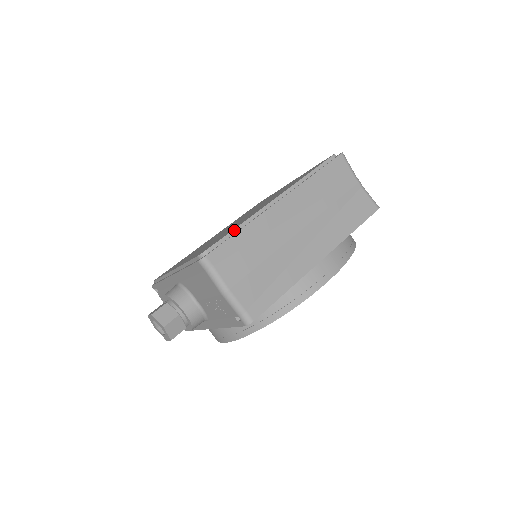
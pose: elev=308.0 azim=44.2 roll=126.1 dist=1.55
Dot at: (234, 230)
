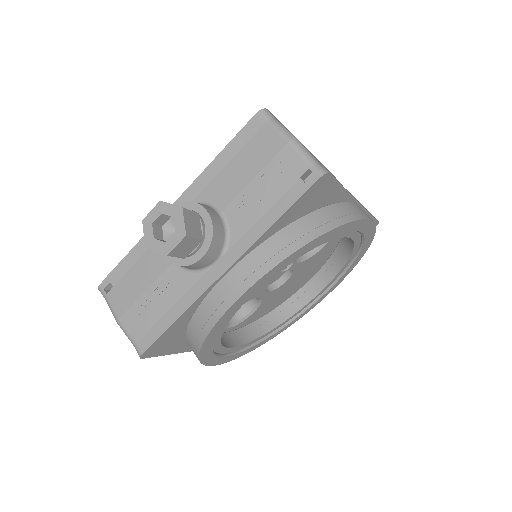
Dot at: occluded
